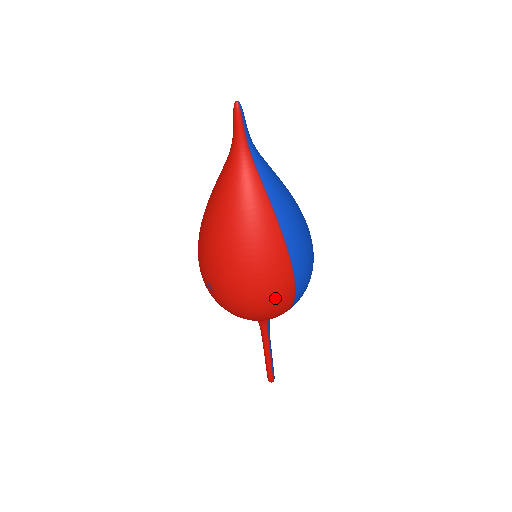
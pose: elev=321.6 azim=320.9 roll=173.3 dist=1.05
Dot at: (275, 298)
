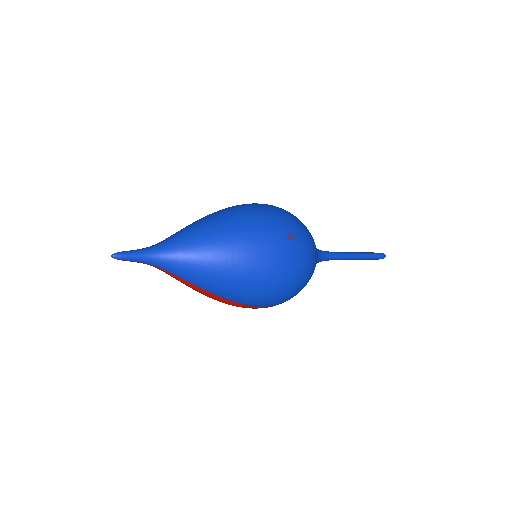
Dot at: occluded
